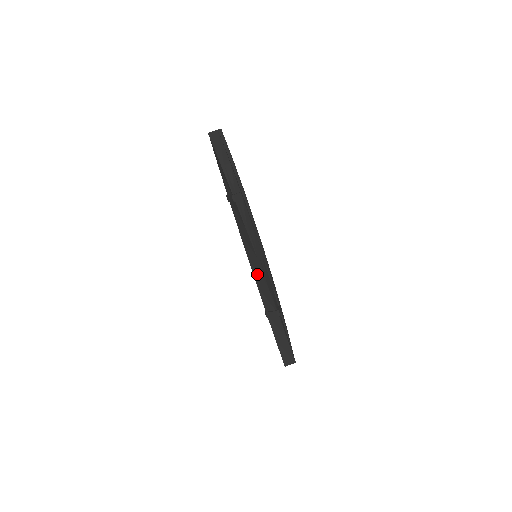
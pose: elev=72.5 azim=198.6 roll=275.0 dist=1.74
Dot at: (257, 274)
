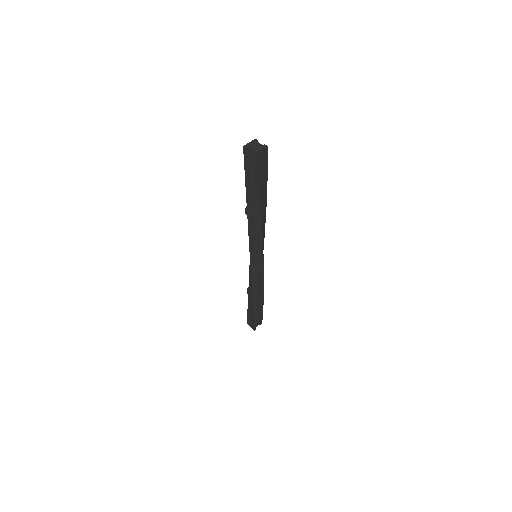
Dot at: occluded
